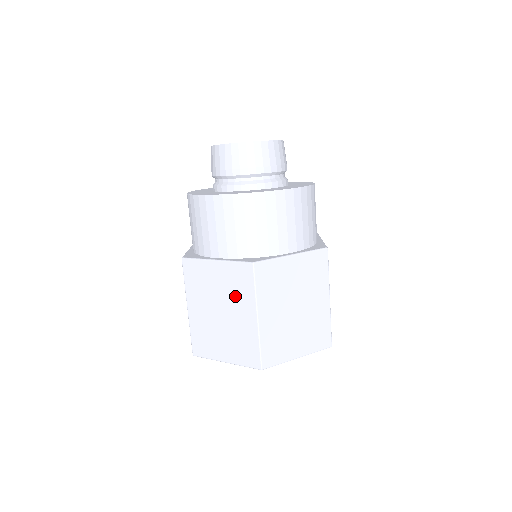
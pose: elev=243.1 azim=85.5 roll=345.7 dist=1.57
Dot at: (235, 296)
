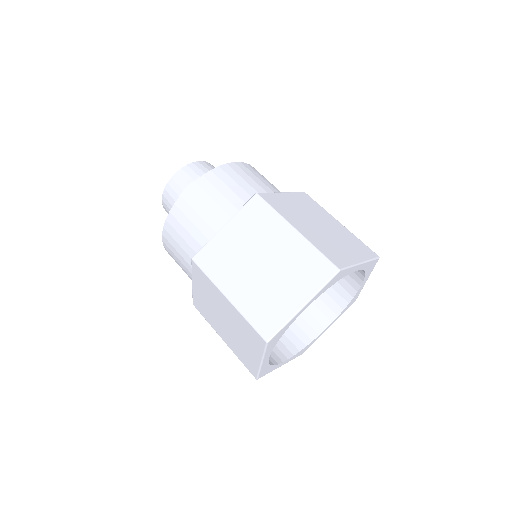
Dot at: (213, 297)
